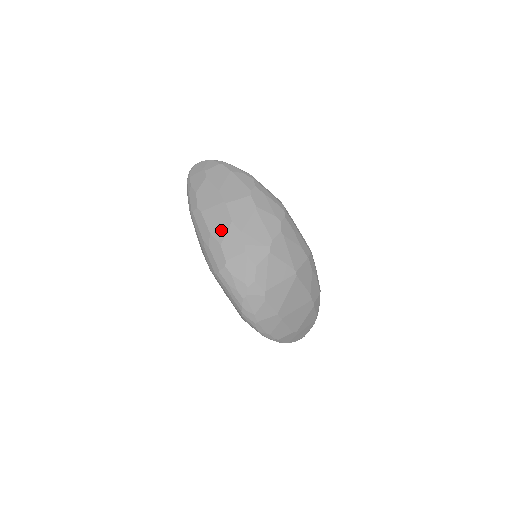
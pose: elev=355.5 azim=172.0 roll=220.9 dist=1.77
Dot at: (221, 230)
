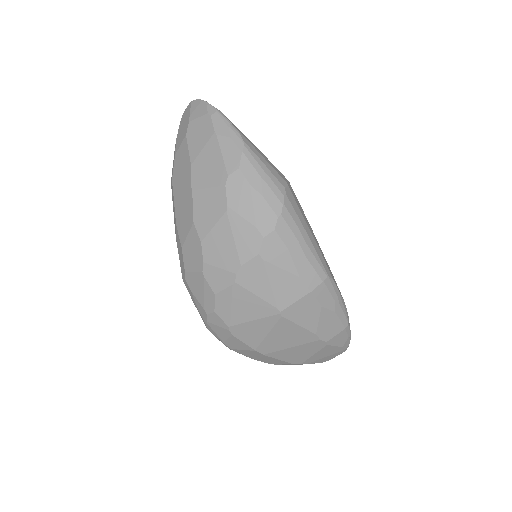
Dot at: (184, 228)
